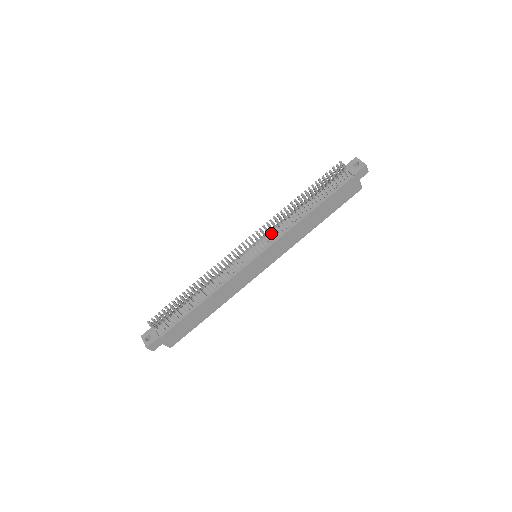
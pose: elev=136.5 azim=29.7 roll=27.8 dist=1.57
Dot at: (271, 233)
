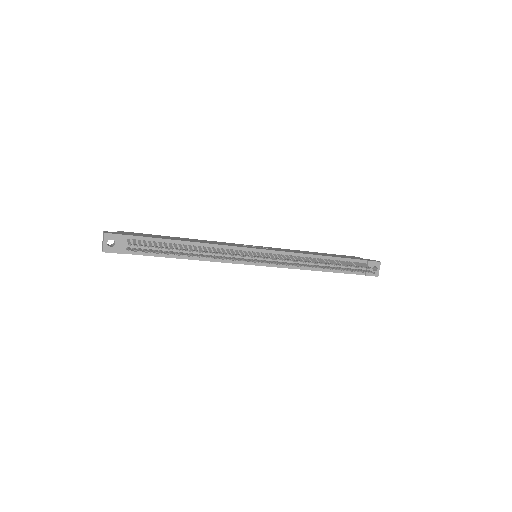
Dot at: (285, 256)
